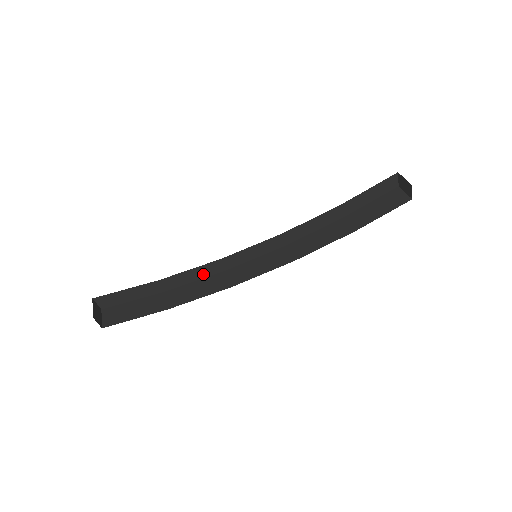
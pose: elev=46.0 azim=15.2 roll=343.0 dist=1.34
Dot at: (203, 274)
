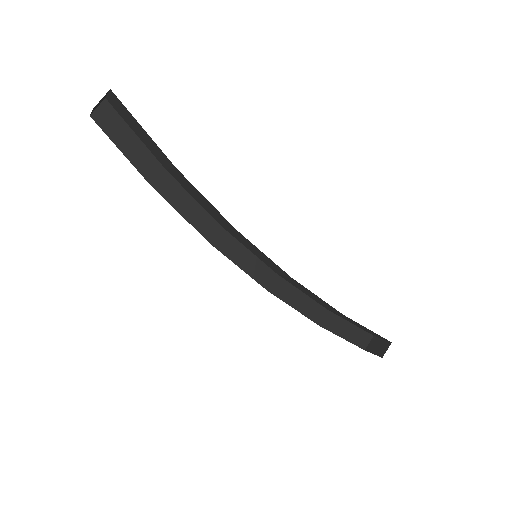
Dot at: (195, 220)
